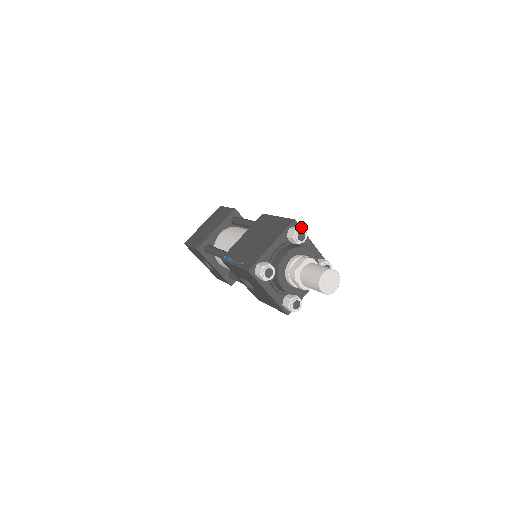
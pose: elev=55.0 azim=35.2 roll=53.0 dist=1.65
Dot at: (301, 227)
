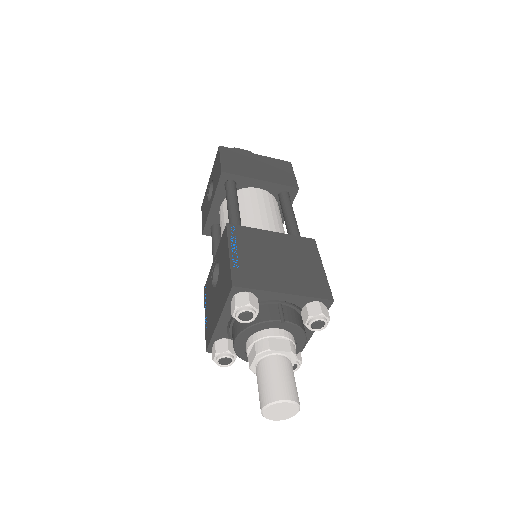
Dot at: (329, 317)
